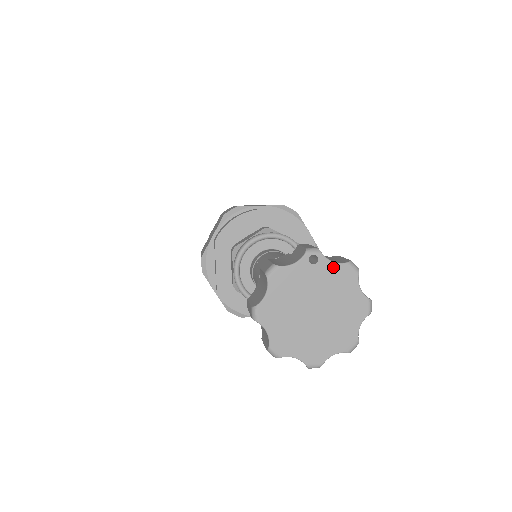
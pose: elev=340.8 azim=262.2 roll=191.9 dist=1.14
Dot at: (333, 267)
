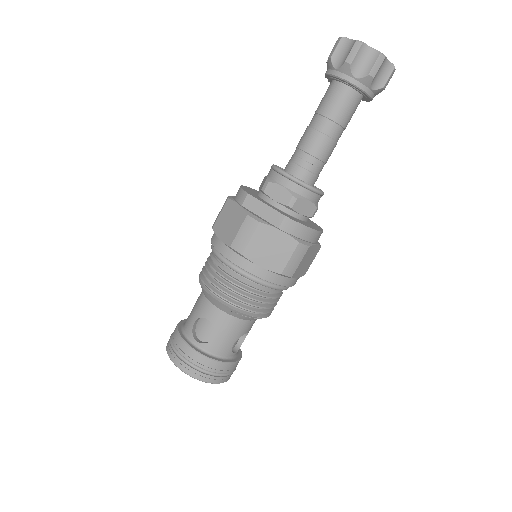
Dot at: occluded
